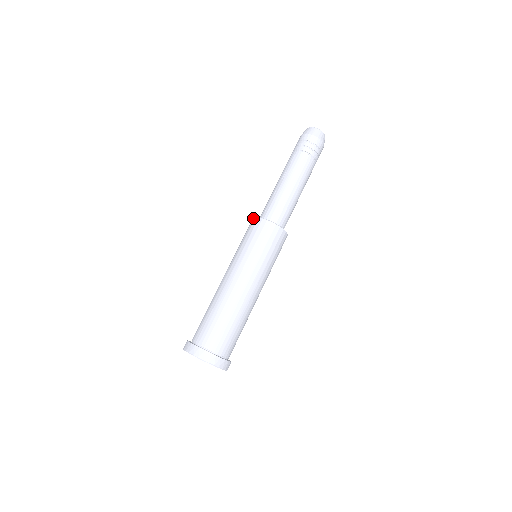
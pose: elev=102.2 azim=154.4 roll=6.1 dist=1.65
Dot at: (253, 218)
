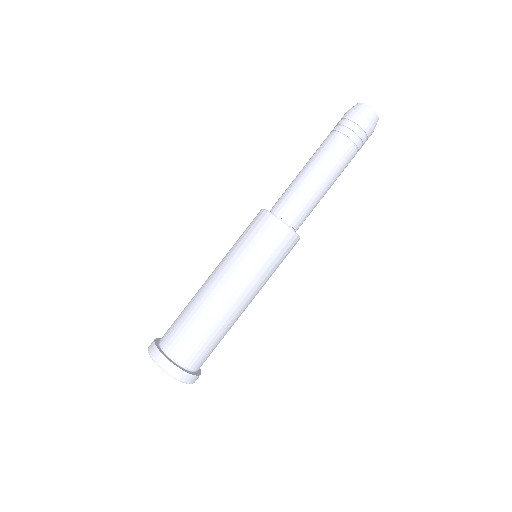
Dot at: (277, 219)
